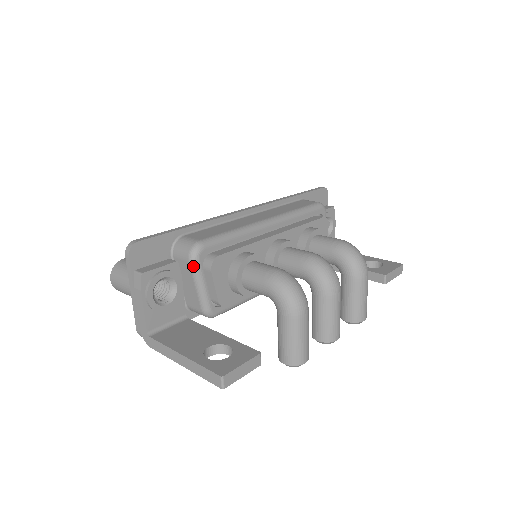
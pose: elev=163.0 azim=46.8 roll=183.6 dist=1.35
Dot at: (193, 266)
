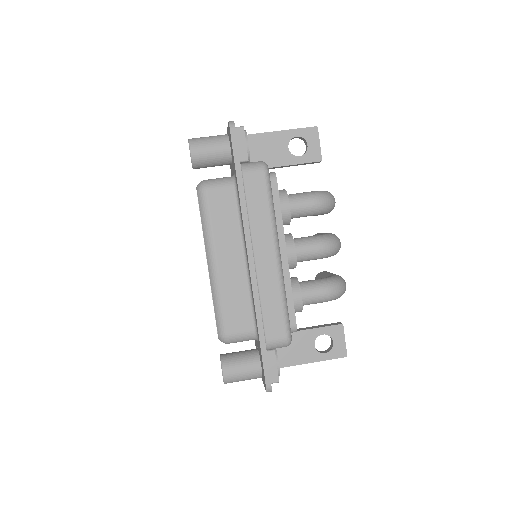
Dot at: occluded
